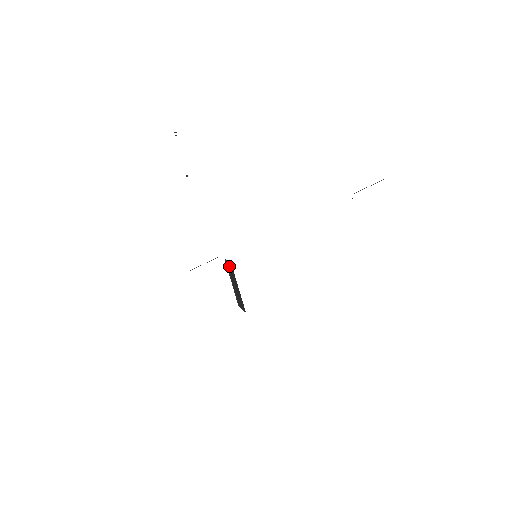
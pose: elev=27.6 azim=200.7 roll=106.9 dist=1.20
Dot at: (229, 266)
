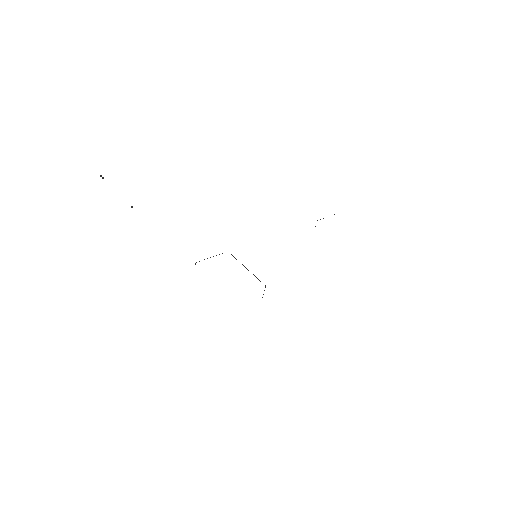
Dot at: occluded
